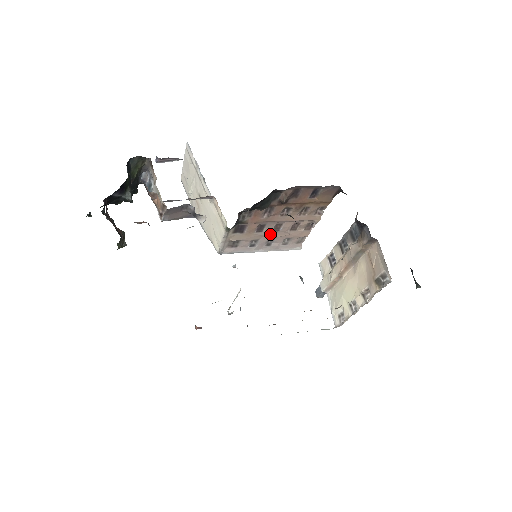
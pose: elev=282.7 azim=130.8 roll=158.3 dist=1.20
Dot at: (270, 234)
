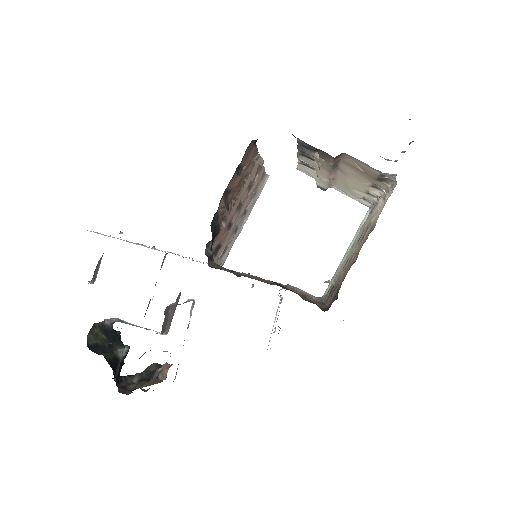
Dot at: (239, 214)
